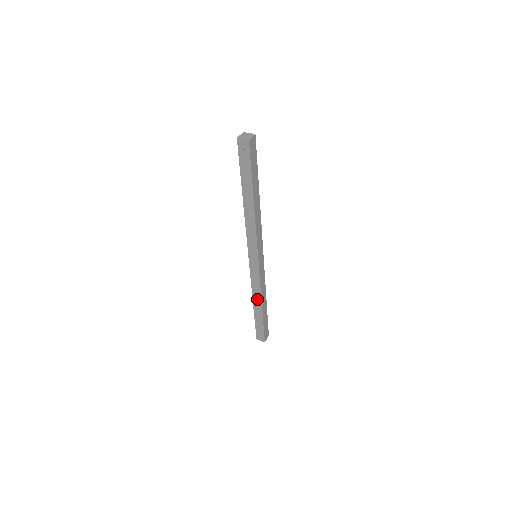
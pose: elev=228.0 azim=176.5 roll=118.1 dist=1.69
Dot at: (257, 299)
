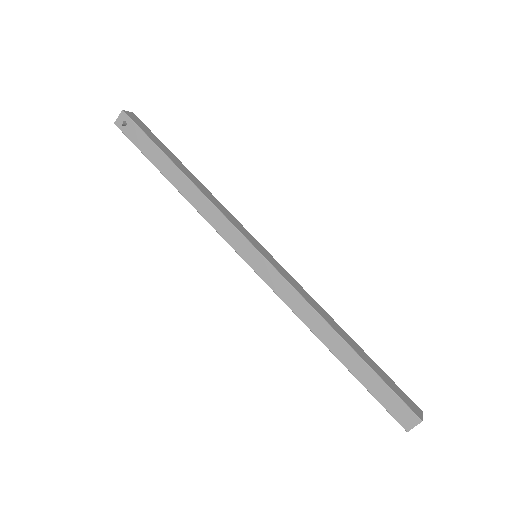
Dot at: (321, 328)
